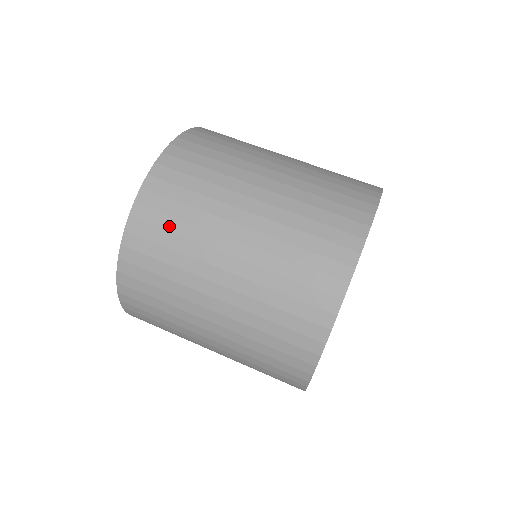
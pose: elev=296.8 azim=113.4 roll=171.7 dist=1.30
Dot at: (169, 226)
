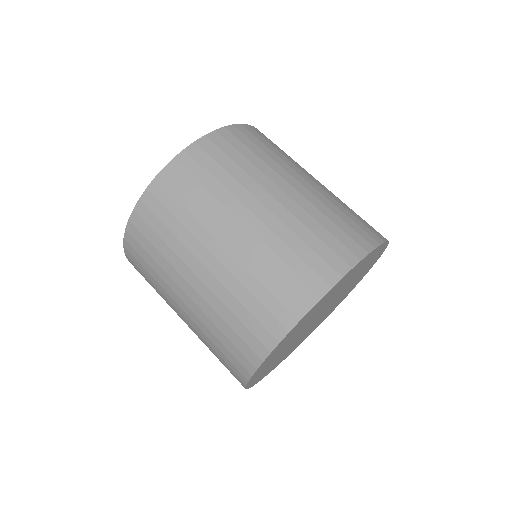
Dot at: (224, 163)
